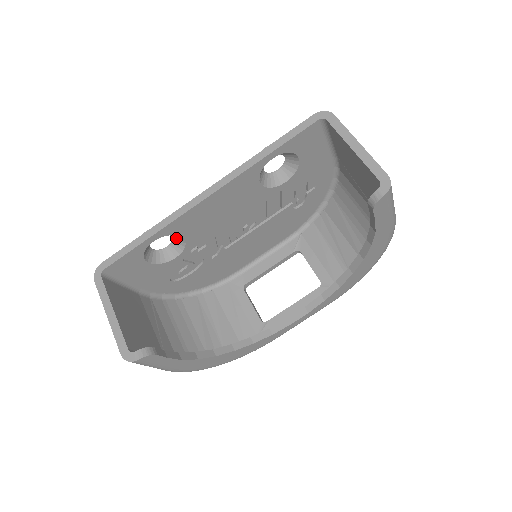
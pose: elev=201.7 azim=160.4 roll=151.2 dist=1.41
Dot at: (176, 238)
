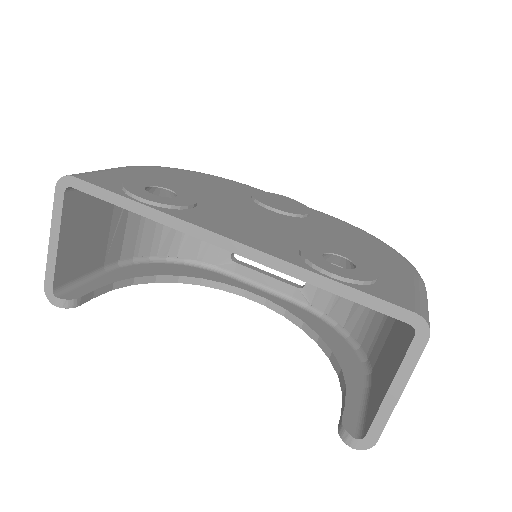
Dot at: occluded
